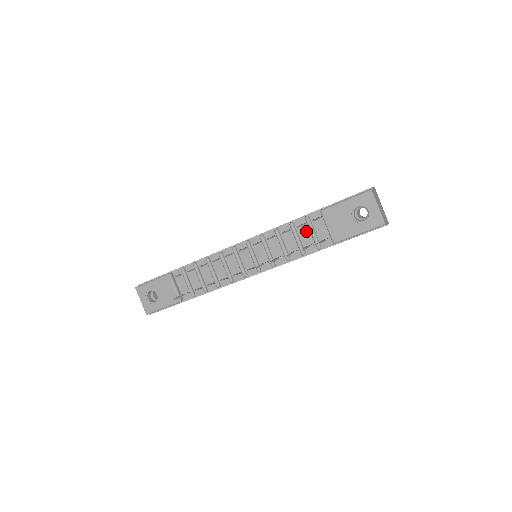
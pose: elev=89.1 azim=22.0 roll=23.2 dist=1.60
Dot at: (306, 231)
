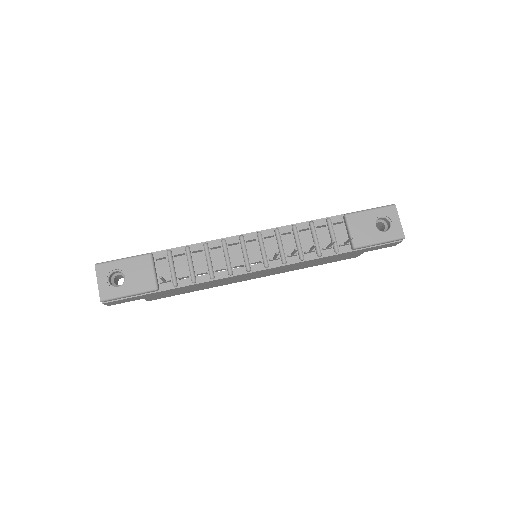
Dot at: (325, 233)
